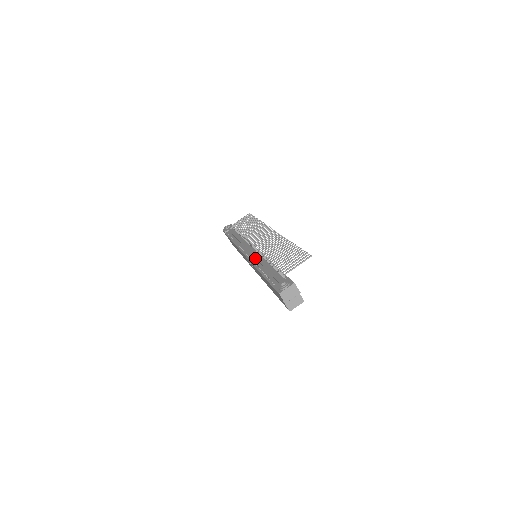
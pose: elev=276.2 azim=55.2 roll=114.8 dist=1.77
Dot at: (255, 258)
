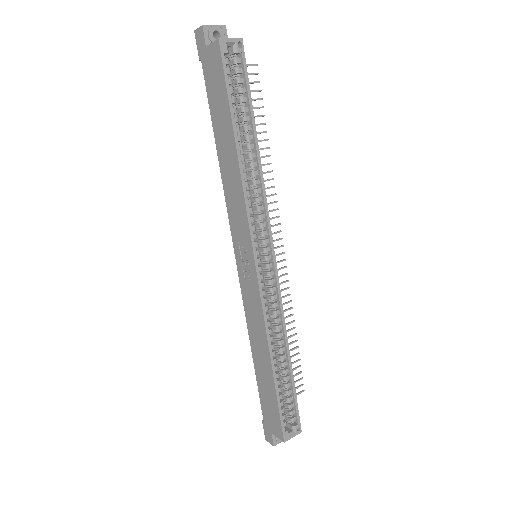
Dot at: occluded
